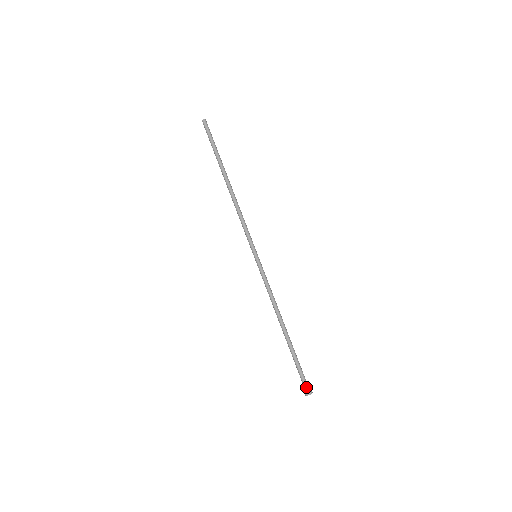
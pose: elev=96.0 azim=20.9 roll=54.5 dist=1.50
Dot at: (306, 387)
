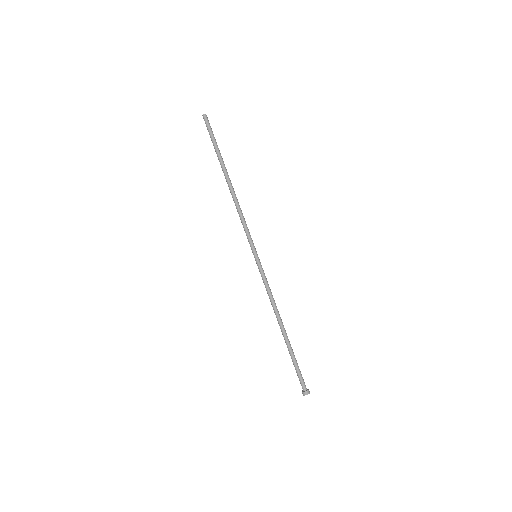
Dot at: (302, 387)
